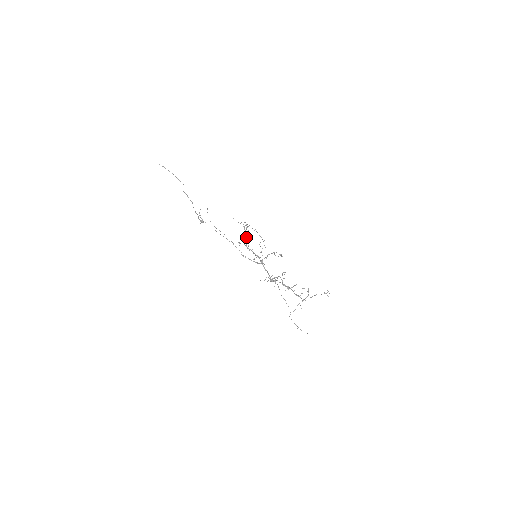
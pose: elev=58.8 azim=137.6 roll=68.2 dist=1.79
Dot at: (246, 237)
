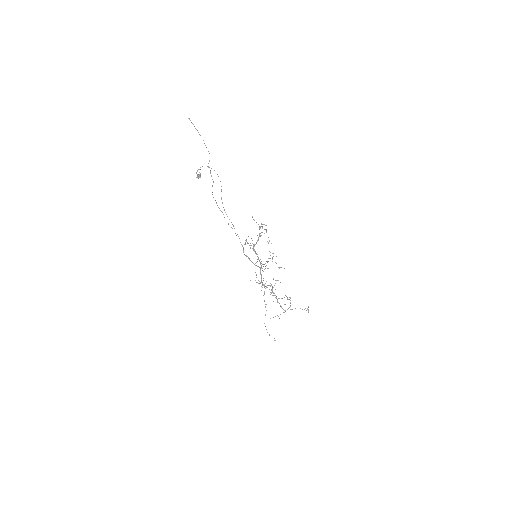
Dot at: occluded
